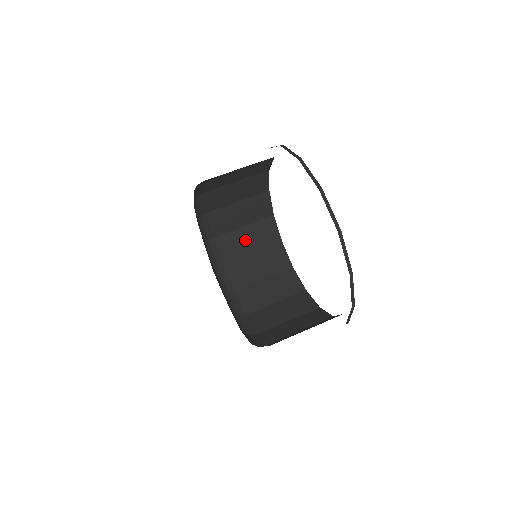
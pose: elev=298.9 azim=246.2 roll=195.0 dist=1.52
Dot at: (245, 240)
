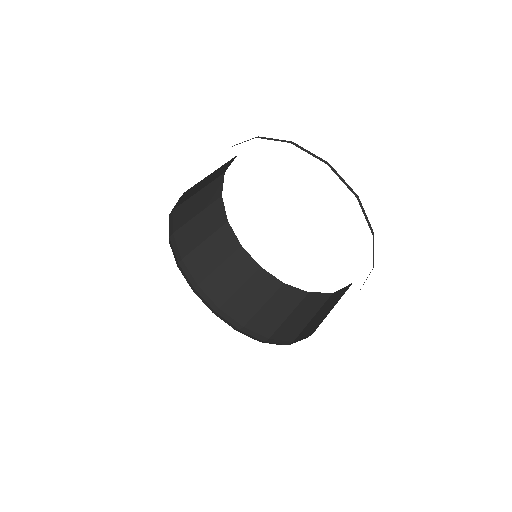
Dot at: (196, 203)
